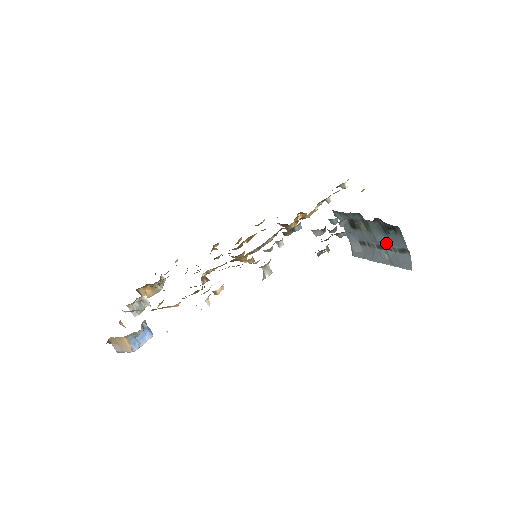
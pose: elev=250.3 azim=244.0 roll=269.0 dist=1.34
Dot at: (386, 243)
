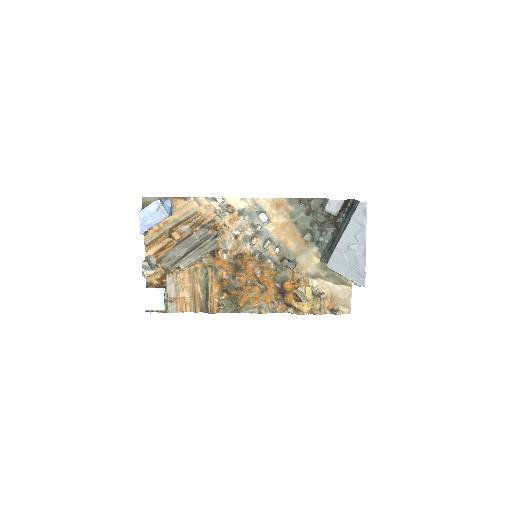
Dot at: (348, 220)
